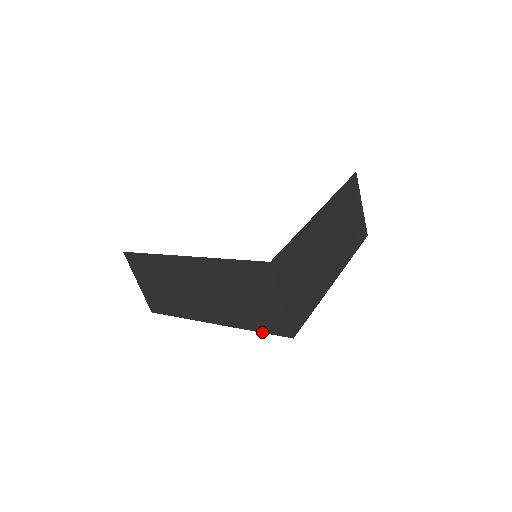
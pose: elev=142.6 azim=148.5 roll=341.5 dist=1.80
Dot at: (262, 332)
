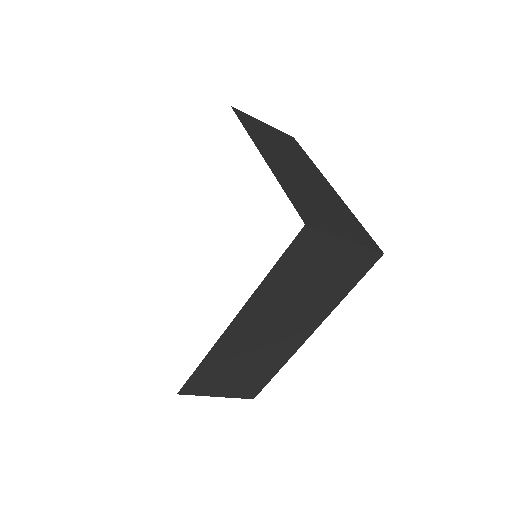
Dot at: (355, 285)
